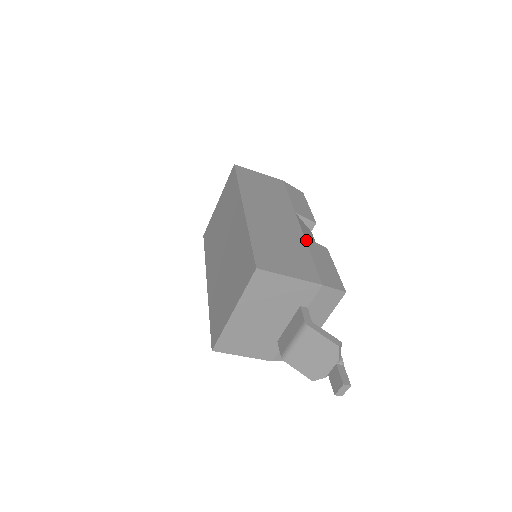
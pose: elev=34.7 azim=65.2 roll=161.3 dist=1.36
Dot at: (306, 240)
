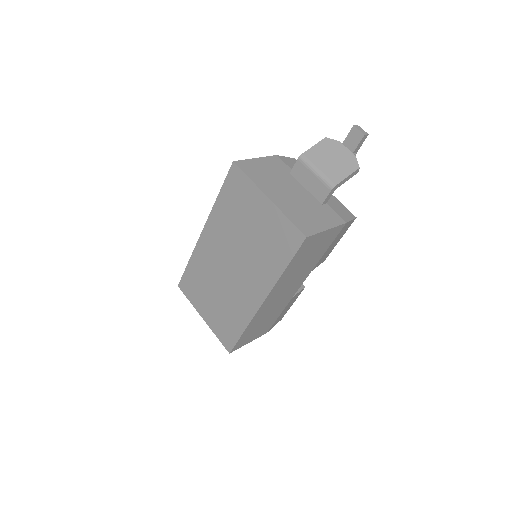
Dot at: occluded
